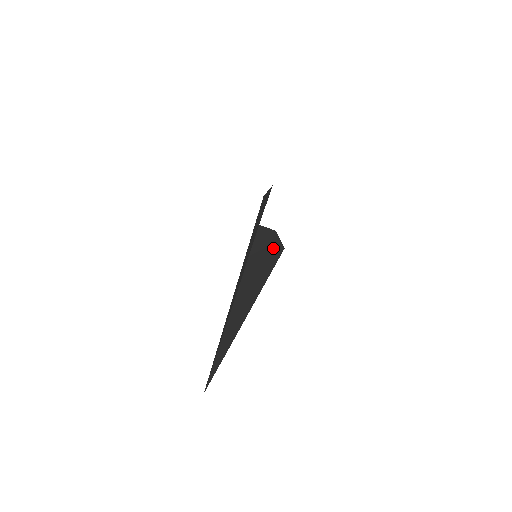
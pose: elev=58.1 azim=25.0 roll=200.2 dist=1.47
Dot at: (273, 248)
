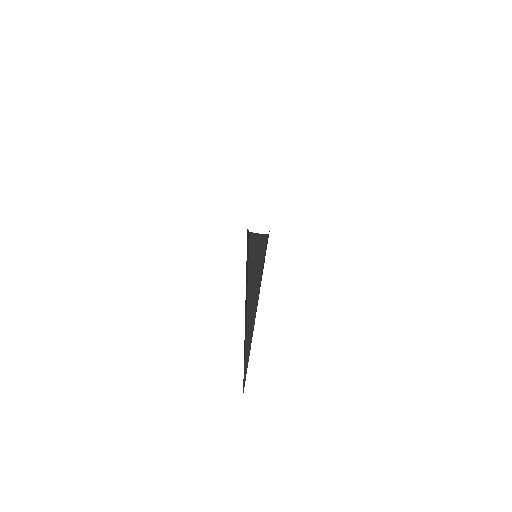
Dot at: (254, 247)
